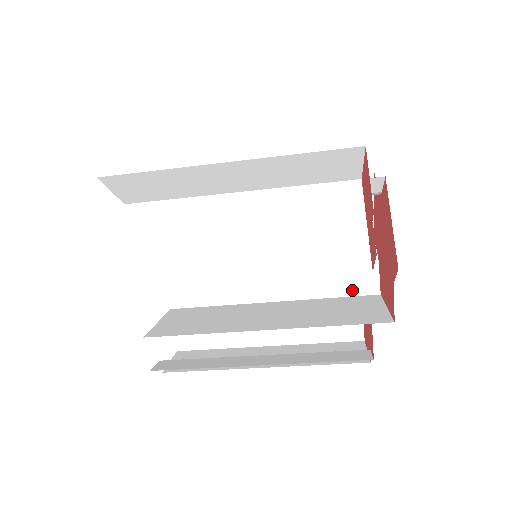
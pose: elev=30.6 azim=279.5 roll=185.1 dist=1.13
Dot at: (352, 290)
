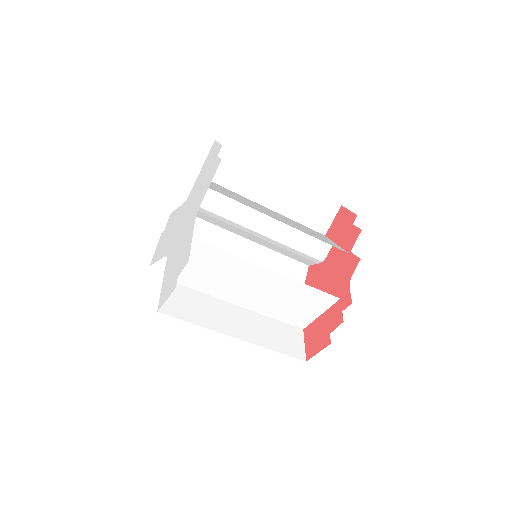
Dot at: occluded
